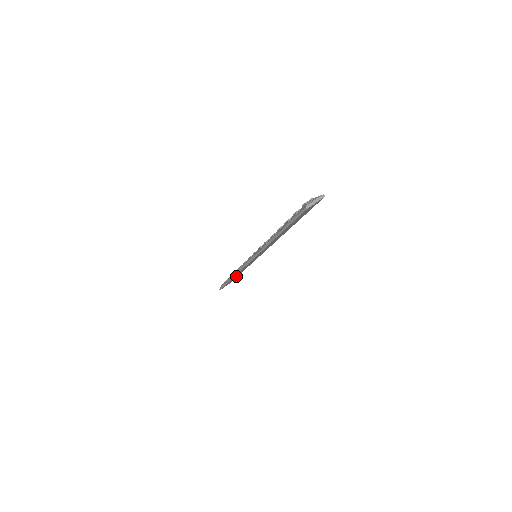
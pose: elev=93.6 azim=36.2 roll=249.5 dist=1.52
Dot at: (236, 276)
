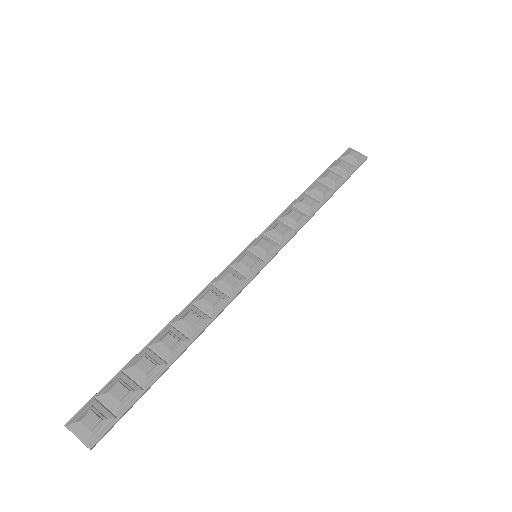
Dot at: (327, 188)
